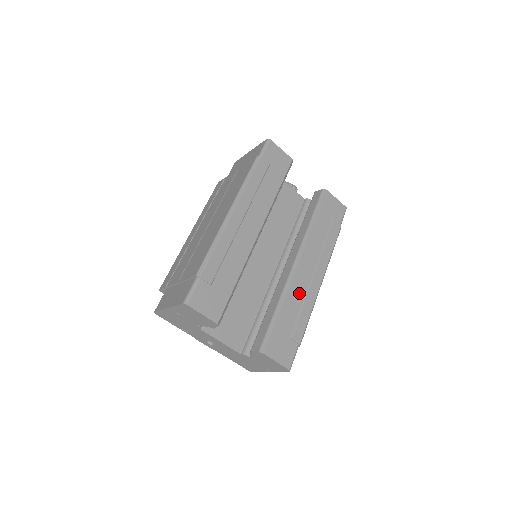
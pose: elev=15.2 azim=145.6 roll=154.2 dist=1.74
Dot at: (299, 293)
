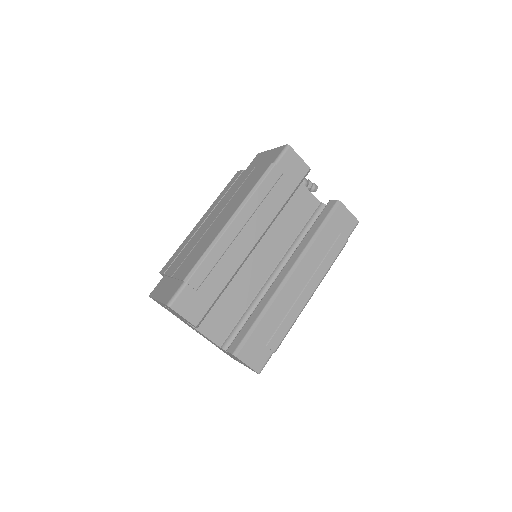
Dot at: (285, 304)
